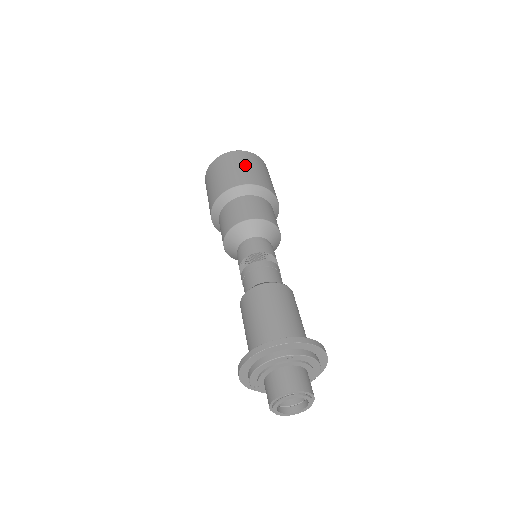
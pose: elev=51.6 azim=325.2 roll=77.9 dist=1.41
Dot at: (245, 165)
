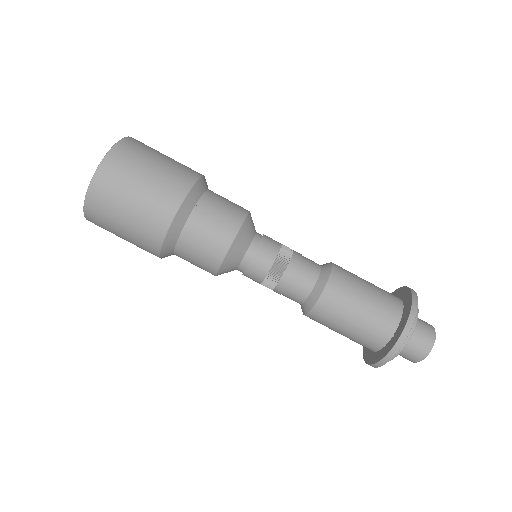
Dot at: (130, 197)
